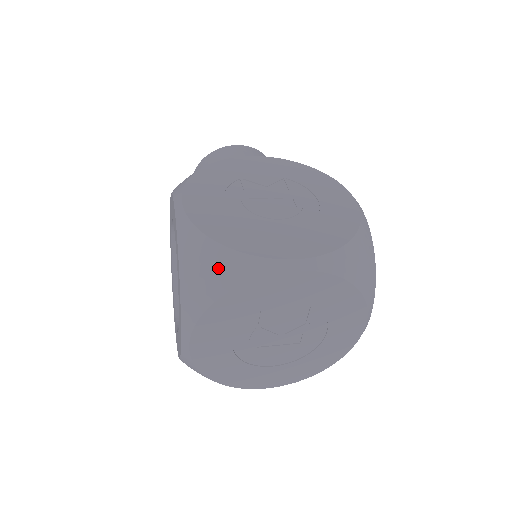
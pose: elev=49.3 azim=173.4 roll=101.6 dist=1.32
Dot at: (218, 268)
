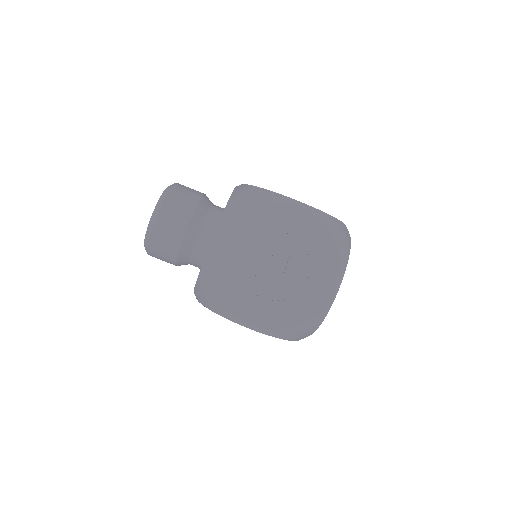
Dot at: (310, 328)
